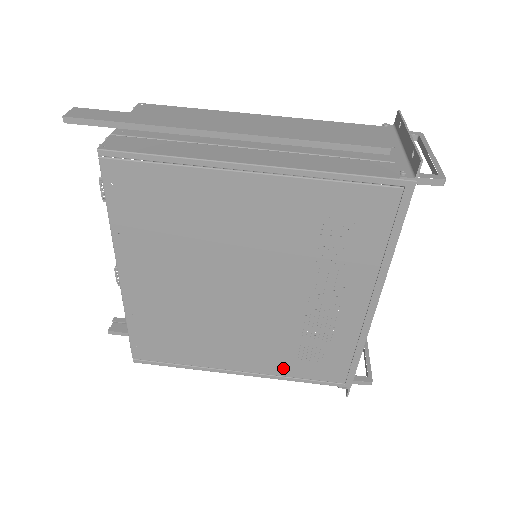
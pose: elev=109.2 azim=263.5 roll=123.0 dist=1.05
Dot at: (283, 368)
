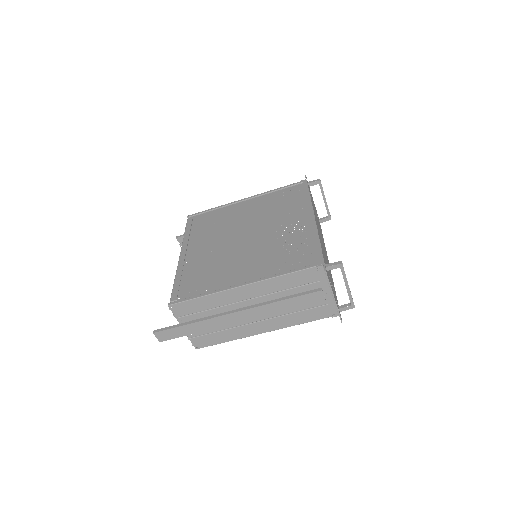
Dot at: occluded
